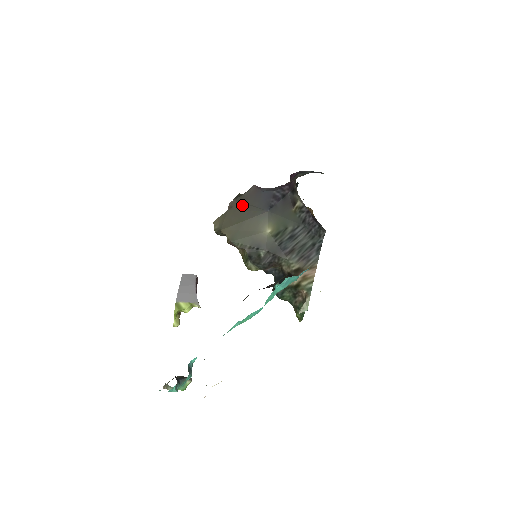
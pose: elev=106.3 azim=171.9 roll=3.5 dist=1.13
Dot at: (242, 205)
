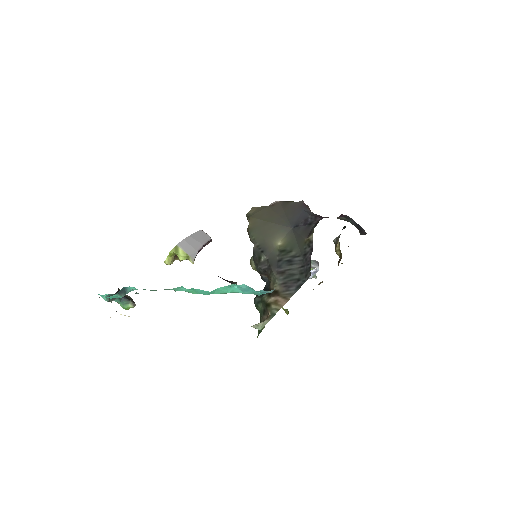
Dot at: (281, 209)
